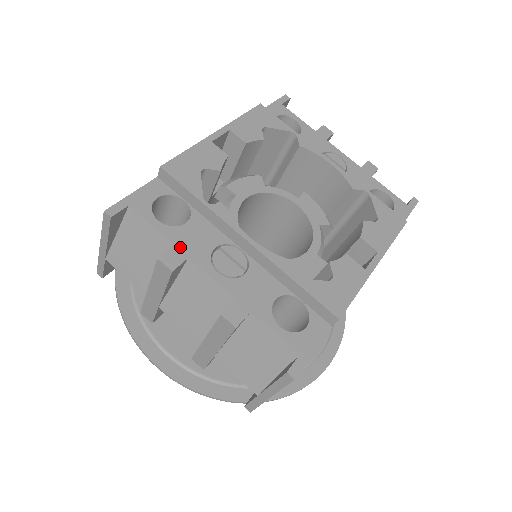
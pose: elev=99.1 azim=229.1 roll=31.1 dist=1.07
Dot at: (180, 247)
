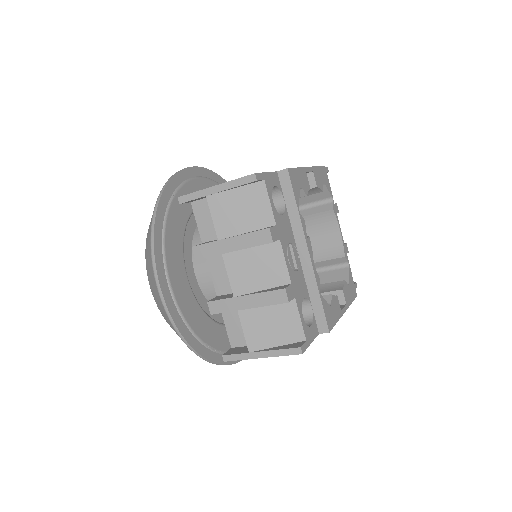
Dot at: (278, 229)
